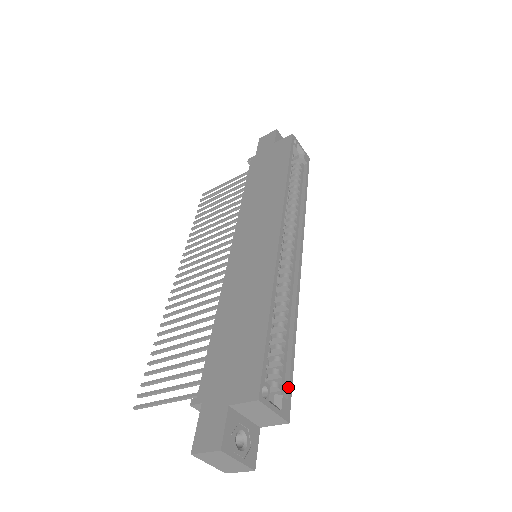
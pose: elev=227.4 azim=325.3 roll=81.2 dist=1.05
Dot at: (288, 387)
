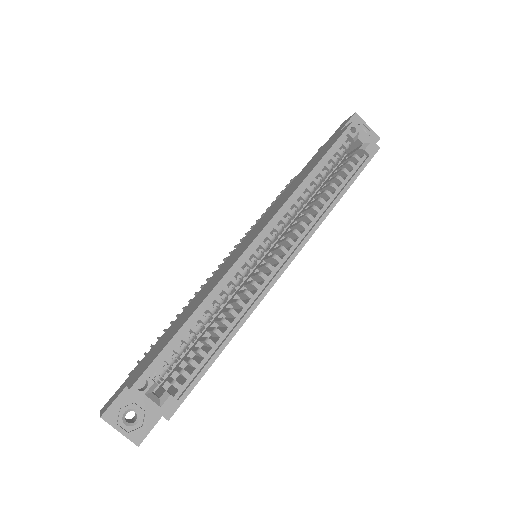
Dot at: (186, 389)
